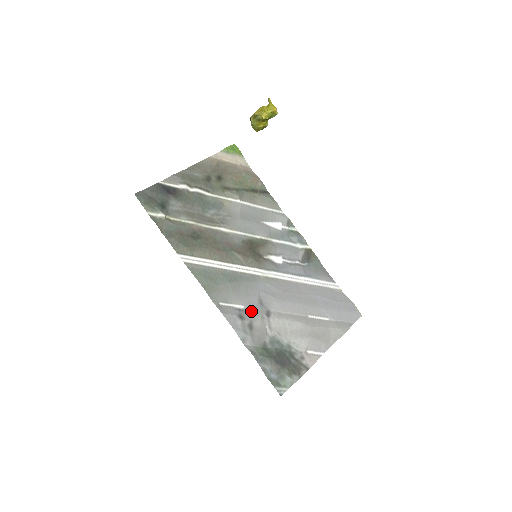
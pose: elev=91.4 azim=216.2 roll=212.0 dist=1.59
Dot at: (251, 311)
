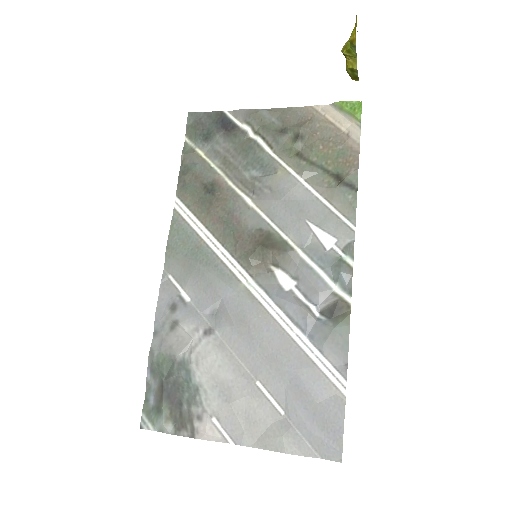
Dot at: (192, 311)
